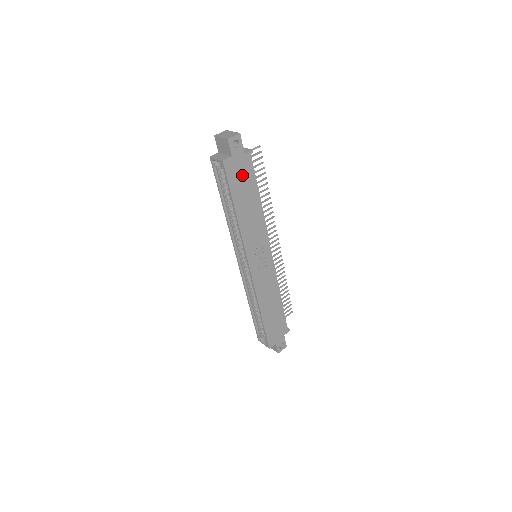
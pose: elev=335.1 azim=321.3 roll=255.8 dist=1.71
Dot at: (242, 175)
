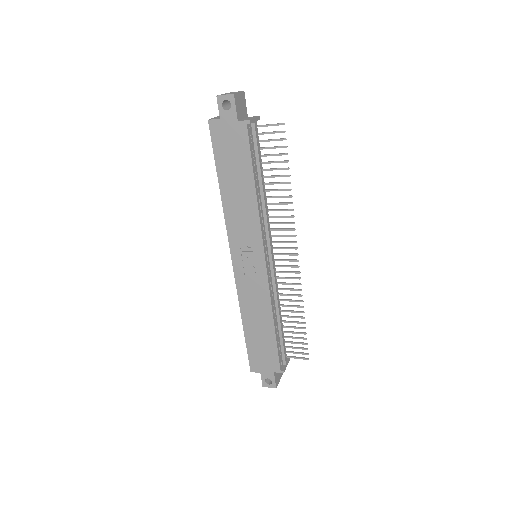
Dot at: (232, 146)
